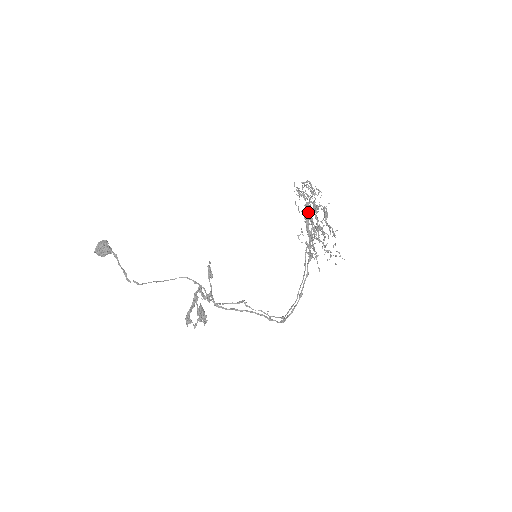
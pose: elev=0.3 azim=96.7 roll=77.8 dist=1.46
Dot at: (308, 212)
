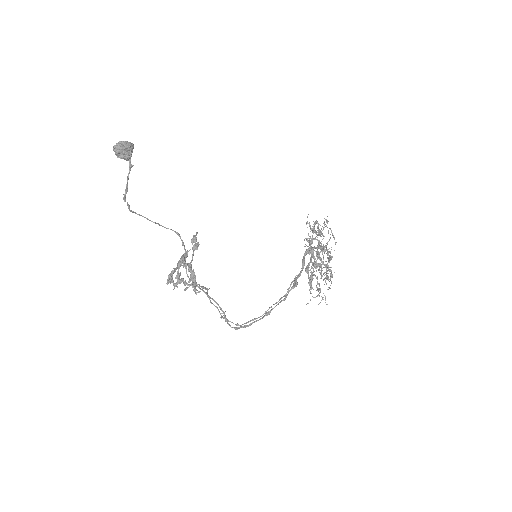
Dot at: occluded
